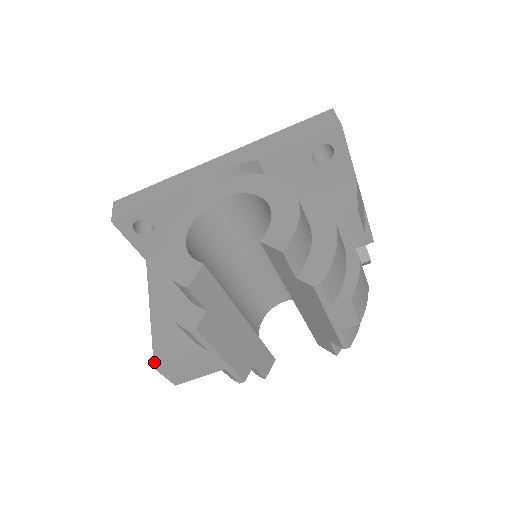
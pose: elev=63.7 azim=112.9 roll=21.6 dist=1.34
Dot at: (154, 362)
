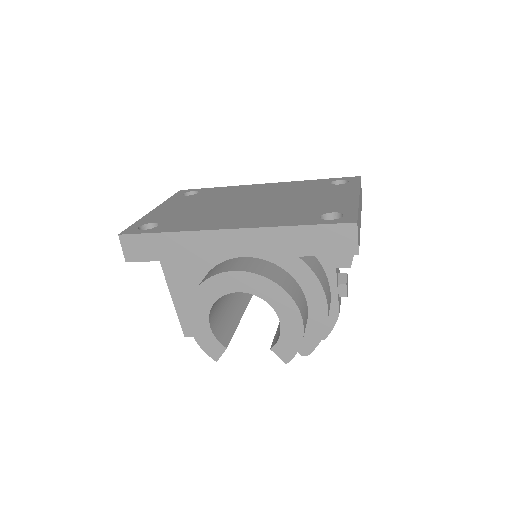
Dot at: (184, 333)
